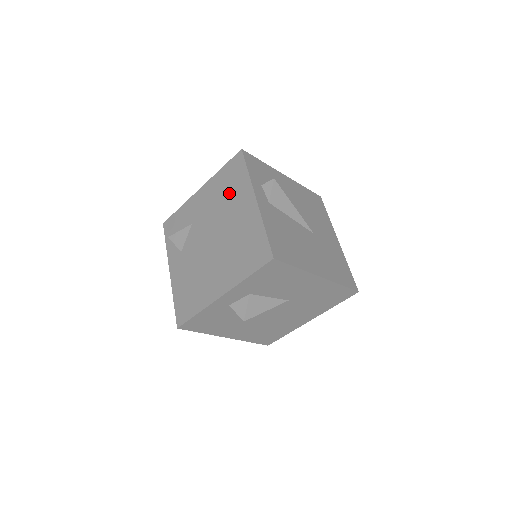
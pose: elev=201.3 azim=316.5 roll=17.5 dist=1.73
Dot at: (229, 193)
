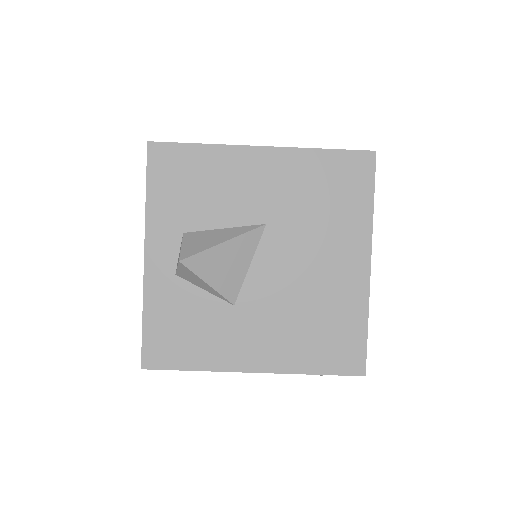
Dot at: occluded
